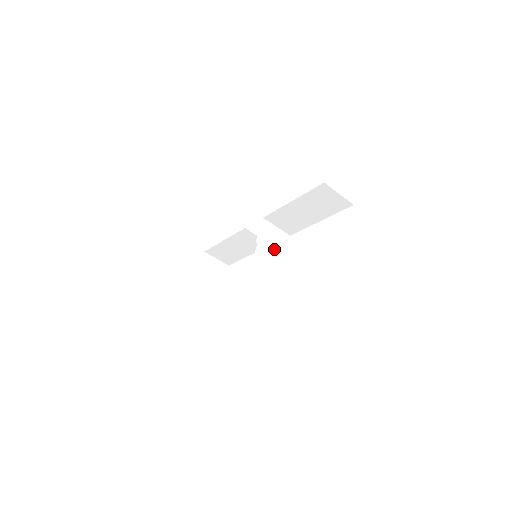
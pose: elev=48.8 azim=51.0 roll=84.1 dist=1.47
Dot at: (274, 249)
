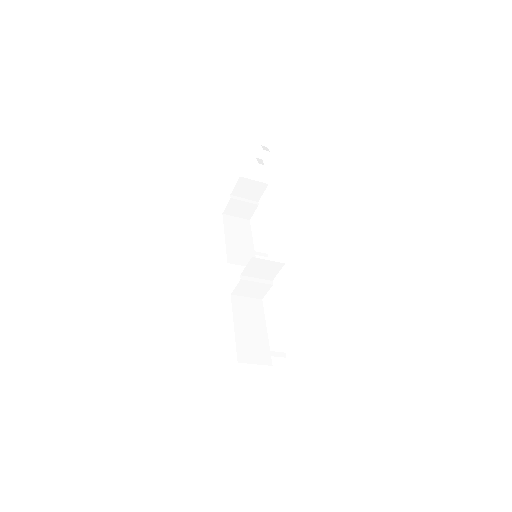
Dot at: (262, 276)
